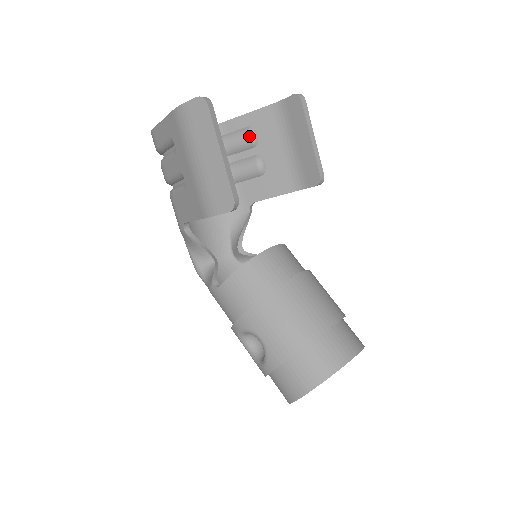
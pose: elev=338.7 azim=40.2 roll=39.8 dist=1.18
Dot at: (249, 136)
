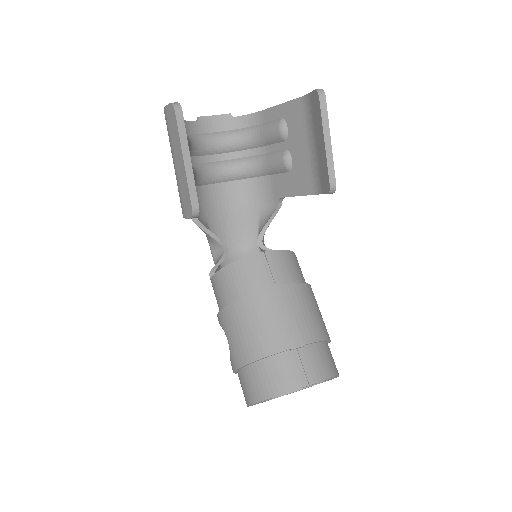
Dot at: (279, 129)
